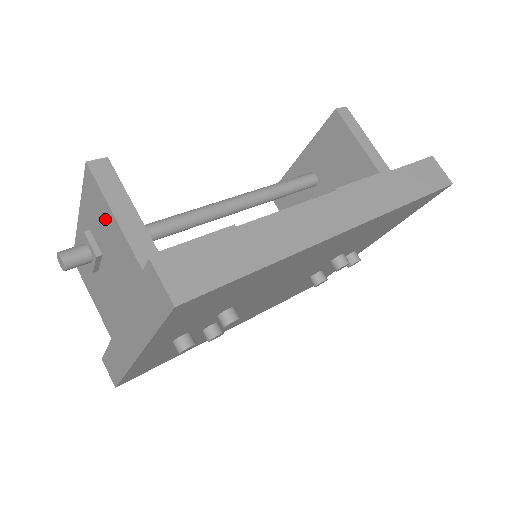
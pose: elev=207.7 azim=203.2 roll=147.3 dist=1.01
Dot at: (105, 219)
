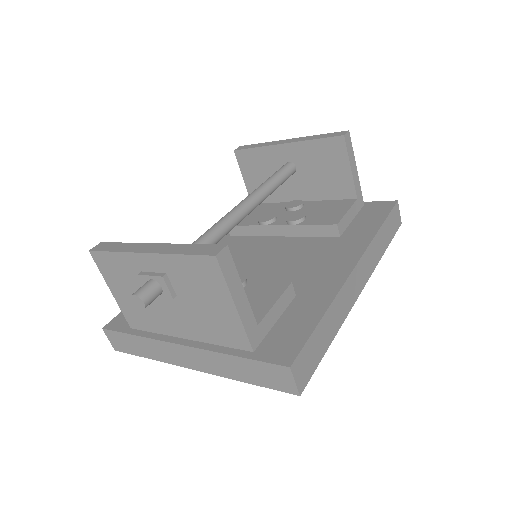
Dot at: (213, 294)
